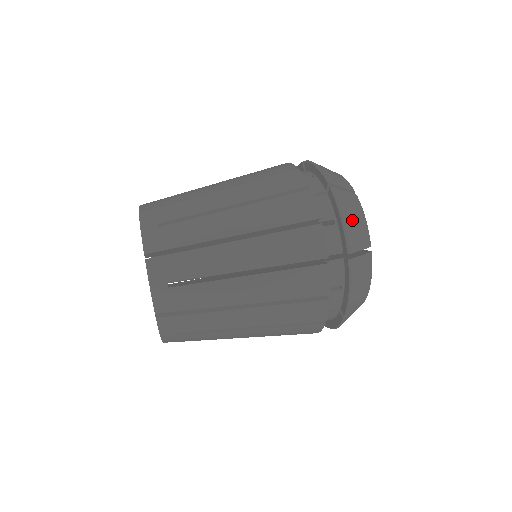
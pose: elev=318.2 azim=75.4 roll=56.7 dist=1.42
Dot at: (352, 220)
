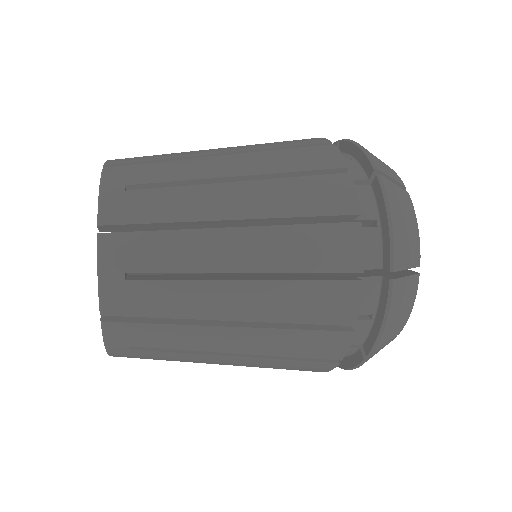
Dot at: (402, 225)
